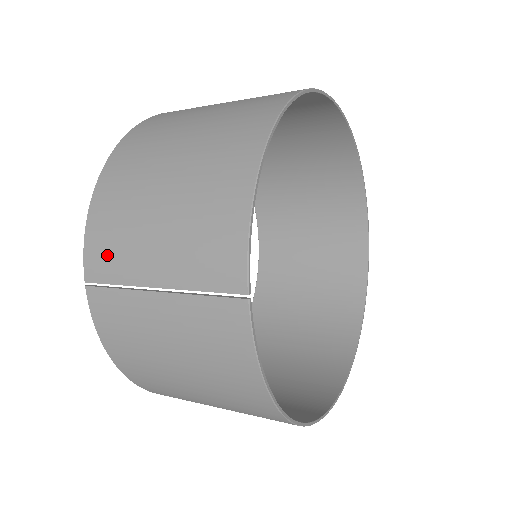
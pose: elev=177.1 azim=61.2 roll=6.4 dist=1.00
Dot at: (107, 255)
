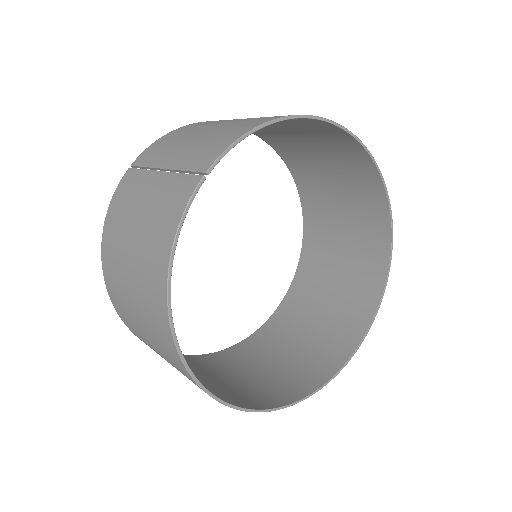
Dot at: (155, 151)
